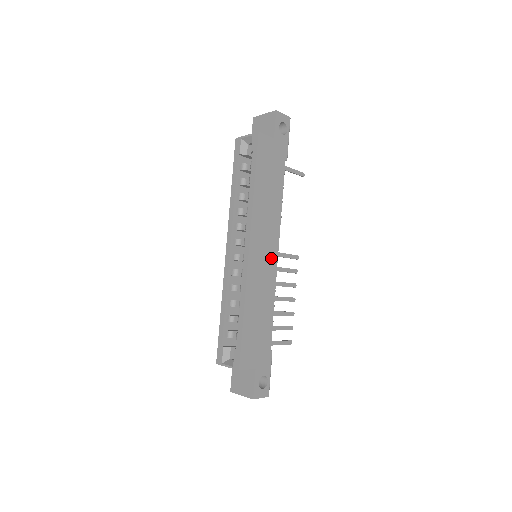
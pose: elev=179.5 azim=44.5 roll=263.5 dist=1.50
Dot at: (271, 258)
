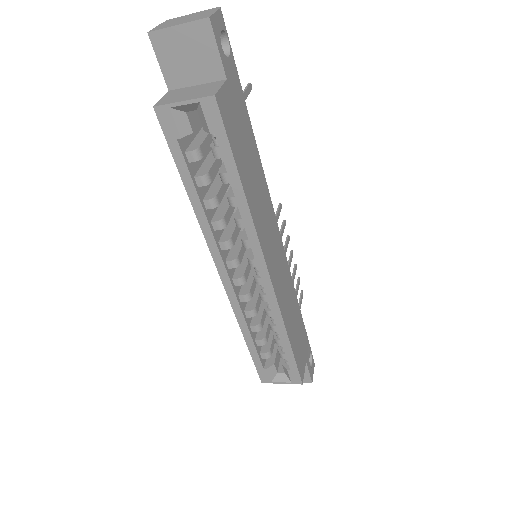
Dot at: (279, 250)
